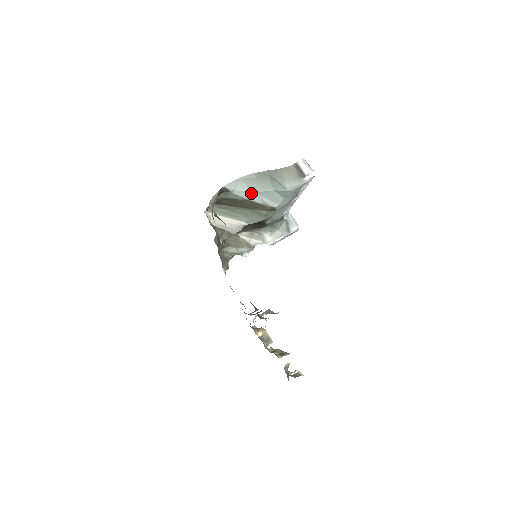
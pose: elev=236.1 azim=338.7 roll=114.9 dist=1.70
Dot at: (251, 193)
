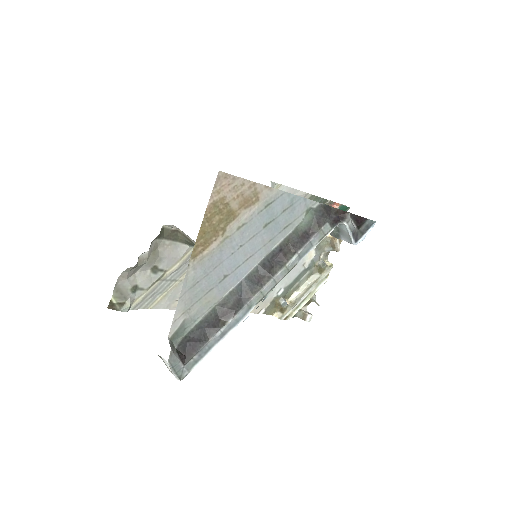
Dot at: occluded
